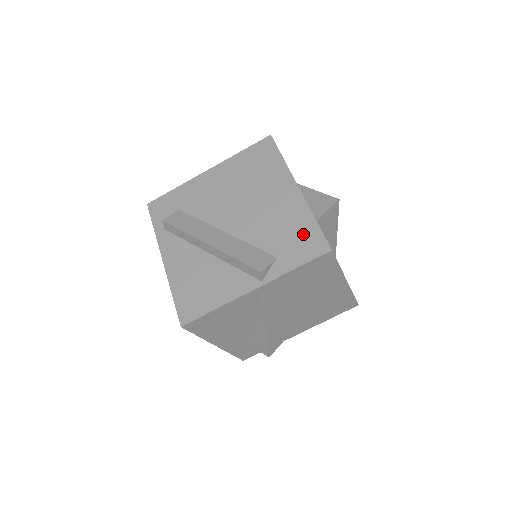
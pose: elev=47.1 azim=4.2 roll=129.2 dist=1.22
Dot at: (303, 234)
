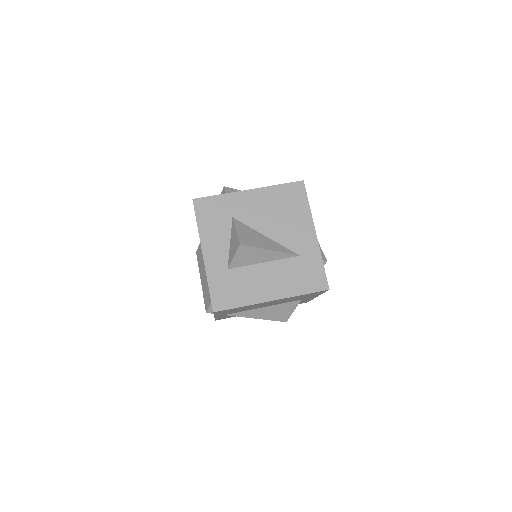
Dot at: occluded
